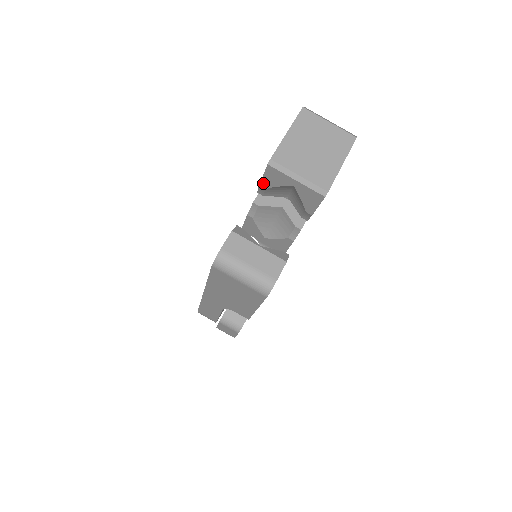
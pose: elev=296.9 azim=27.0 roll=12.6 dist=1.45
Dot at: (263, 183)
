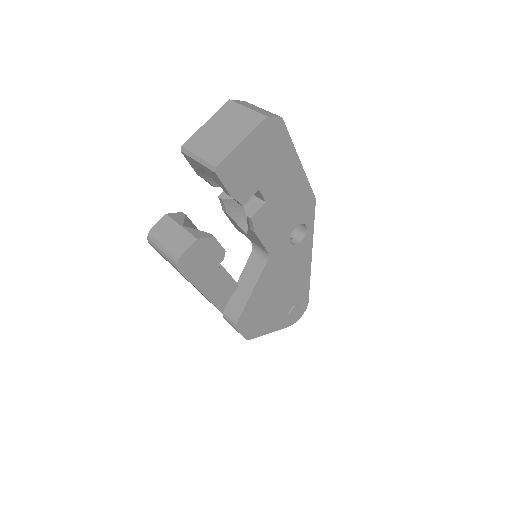
Dot at: (196, 172)
